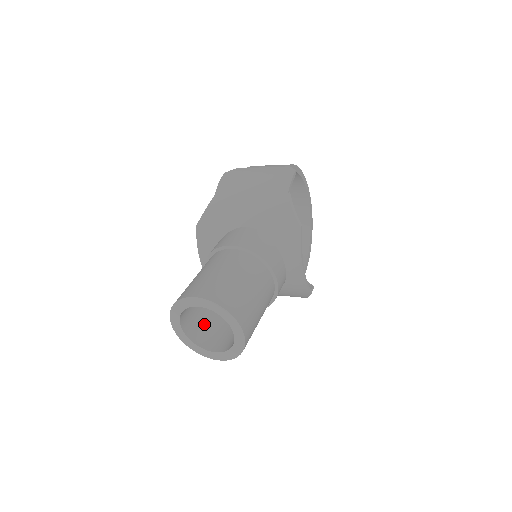
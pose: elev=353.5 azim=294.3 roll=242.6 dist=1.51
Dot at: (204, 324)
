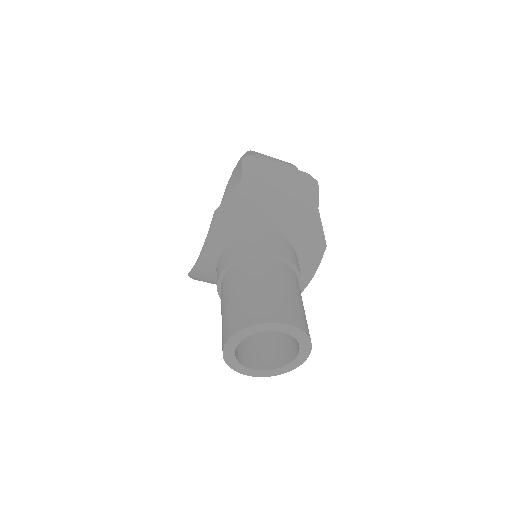
Dot at: occluded
